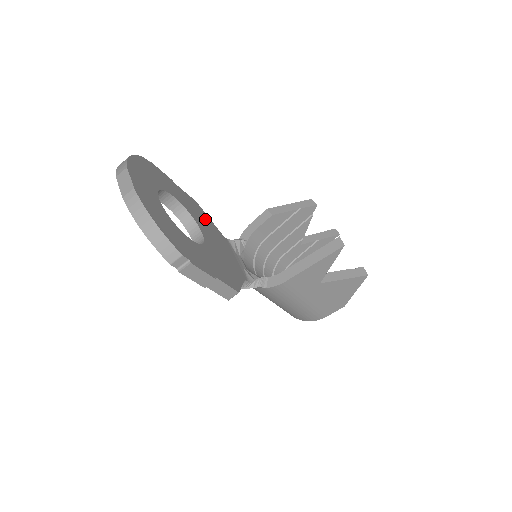
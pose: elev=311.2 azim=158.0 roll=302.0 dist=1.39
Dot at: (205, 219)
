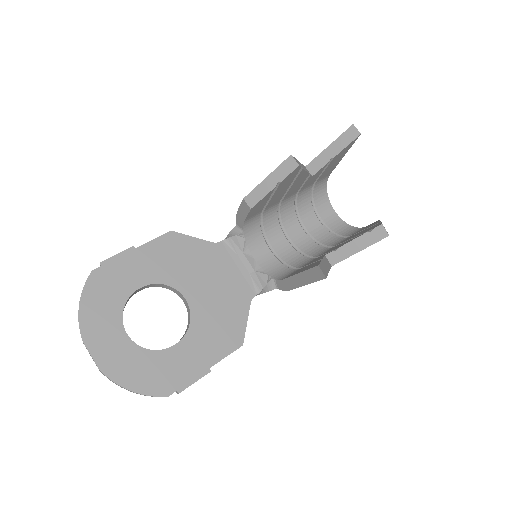
Dot at: (187, 253)
